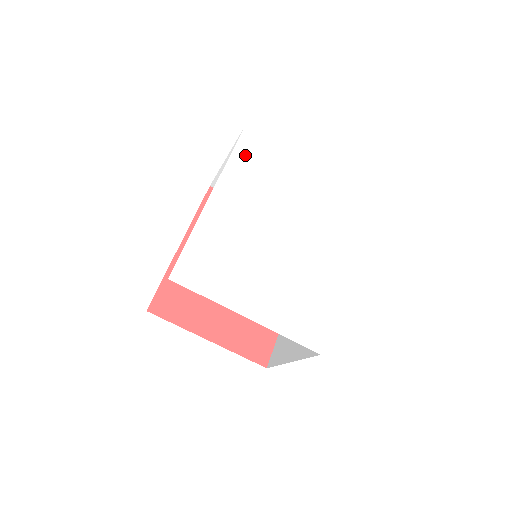
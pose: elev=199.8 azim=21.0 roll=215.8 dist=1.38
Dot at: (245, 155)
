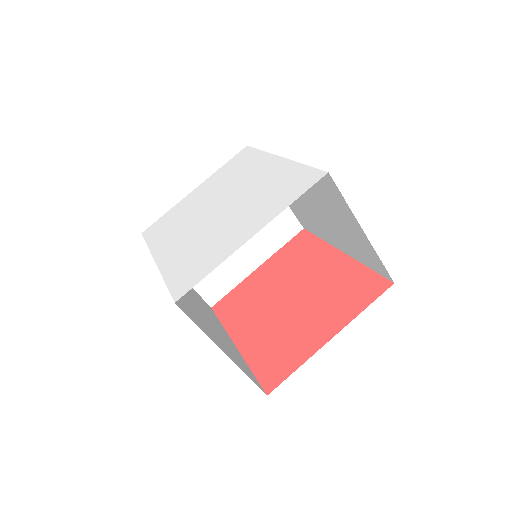
Dot at: (155, 233)
